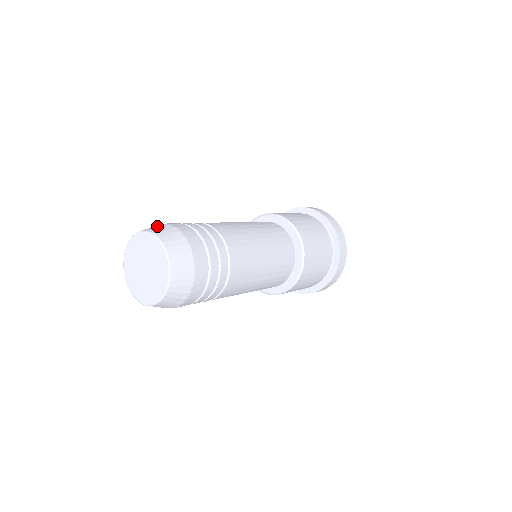
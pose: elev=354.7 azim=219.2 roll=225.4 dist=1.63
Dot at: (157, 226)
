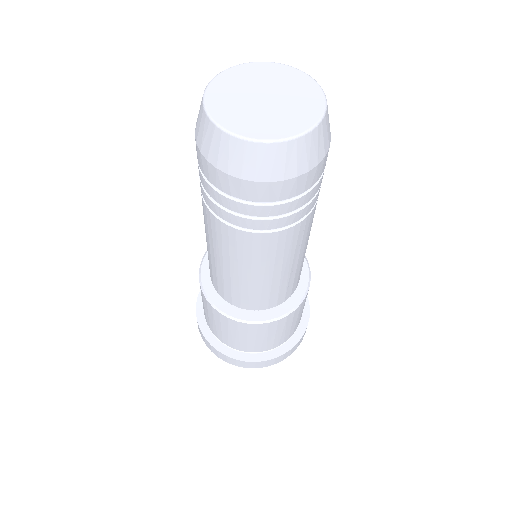
Dot at: occluded
